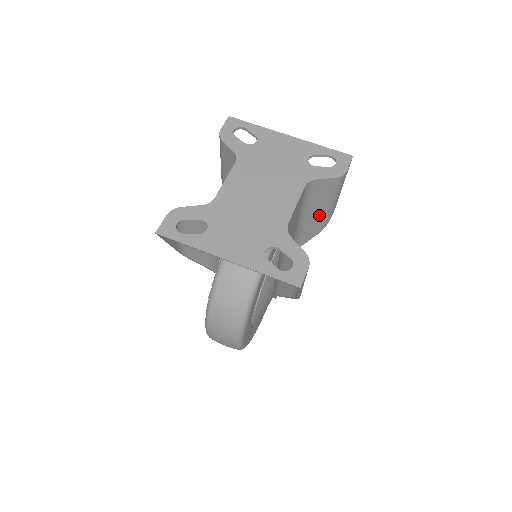
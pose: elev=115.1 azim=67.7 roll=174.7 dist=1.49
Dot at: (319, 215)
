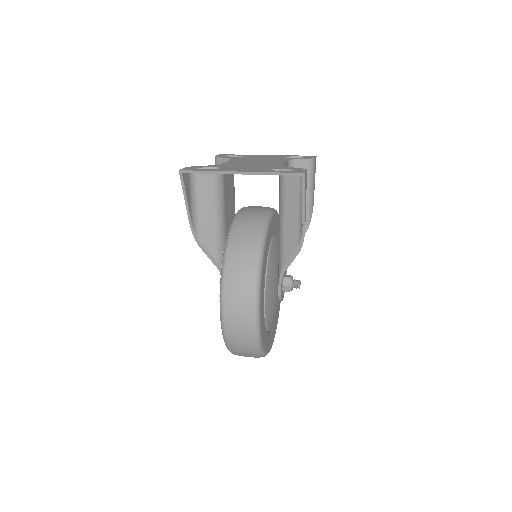
Dot at: occluded
